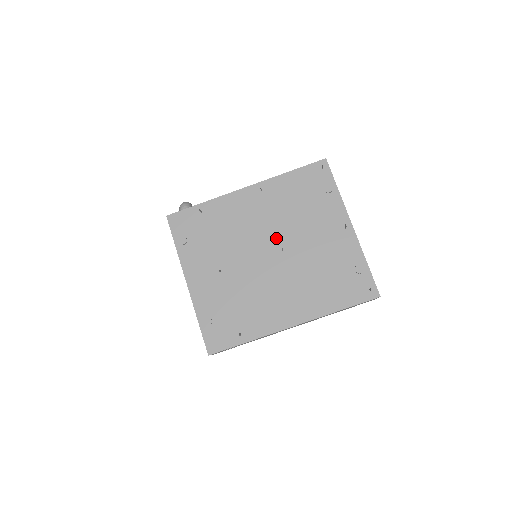
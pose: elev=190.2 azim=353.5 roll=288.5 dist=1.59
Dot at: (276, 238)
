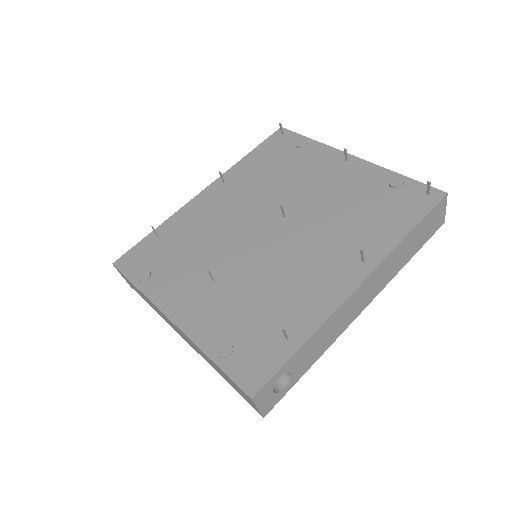
Dot at: (269, 211)
